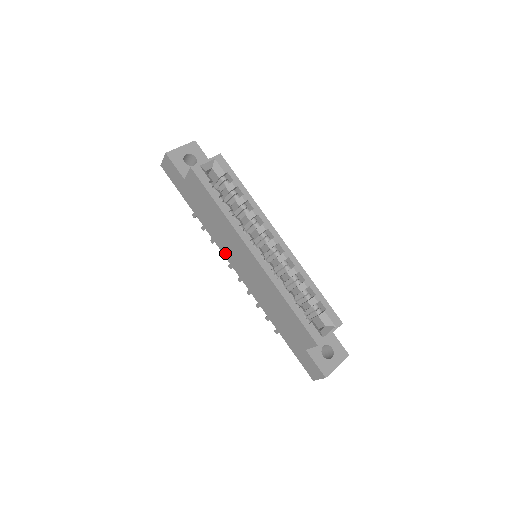
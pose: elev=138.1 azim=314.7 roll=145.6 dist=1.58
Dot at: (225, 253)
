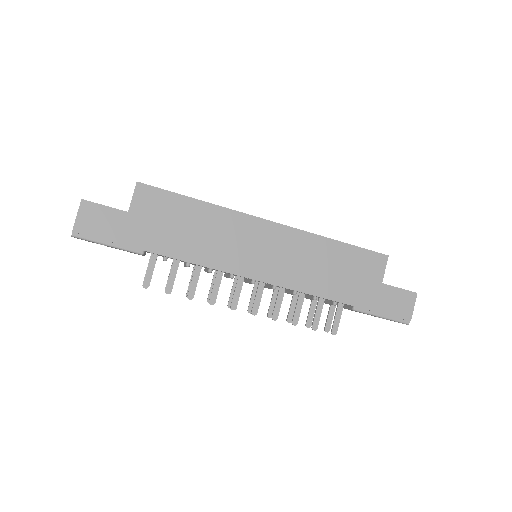
Dot at: (230, 267)
